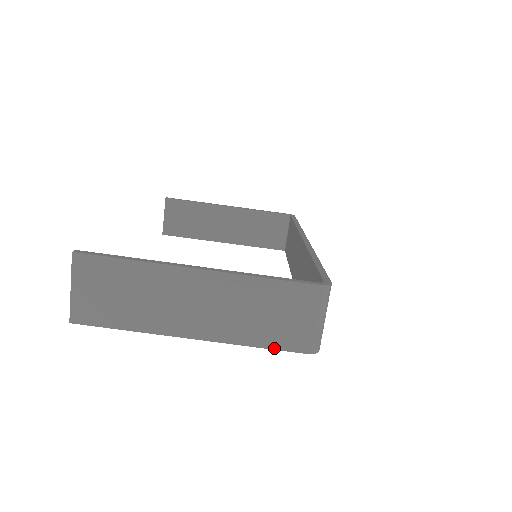
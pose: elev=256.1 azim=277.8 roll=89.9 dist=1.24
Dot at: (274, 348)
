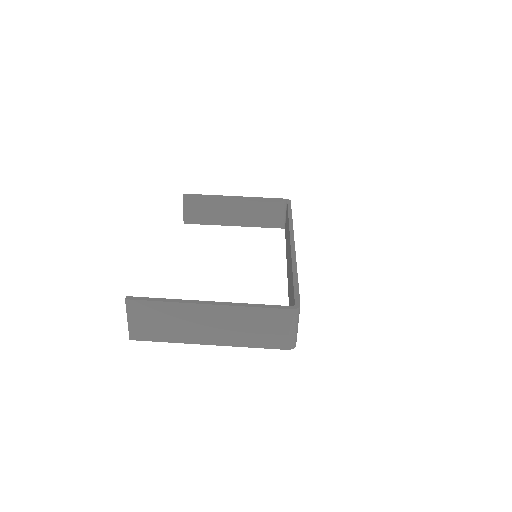
Dot at: (265, 347)
